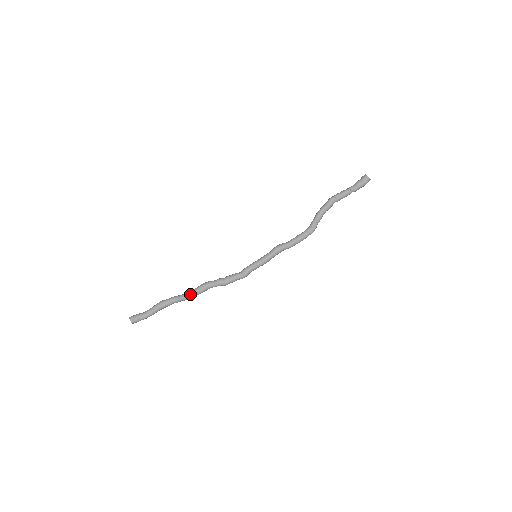
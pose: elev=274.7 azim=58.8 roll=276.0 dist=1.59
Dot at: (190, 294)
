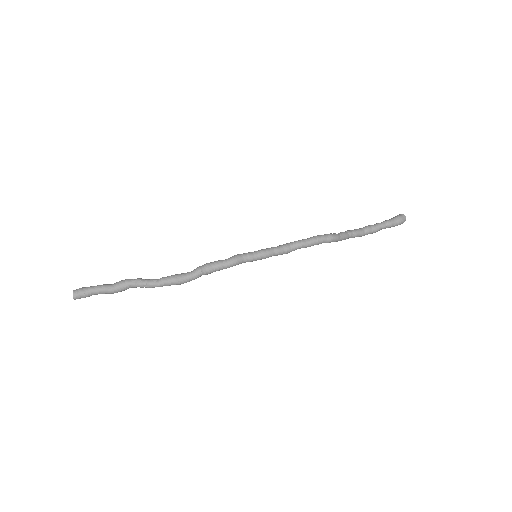
Dot at: (159, 279)
